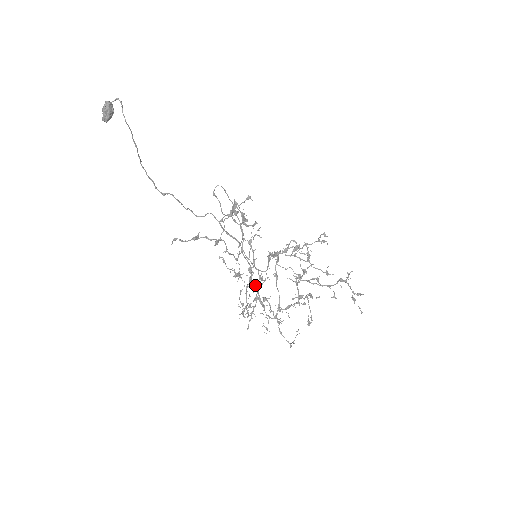
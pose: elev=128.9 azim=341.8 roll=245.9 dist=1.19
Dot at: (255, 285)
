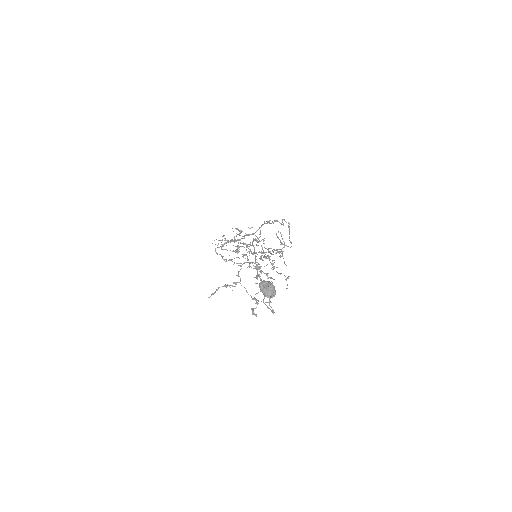
Dot at: occluded
